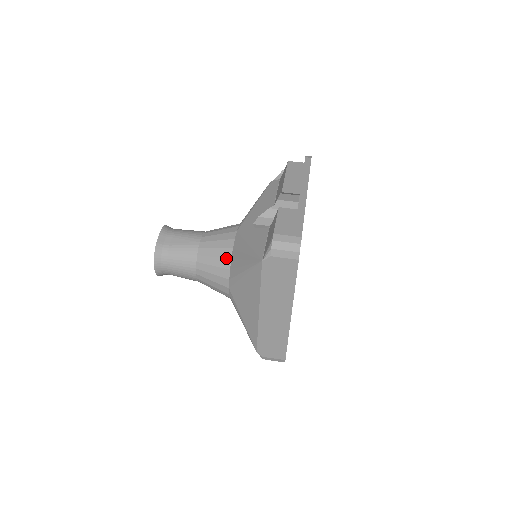
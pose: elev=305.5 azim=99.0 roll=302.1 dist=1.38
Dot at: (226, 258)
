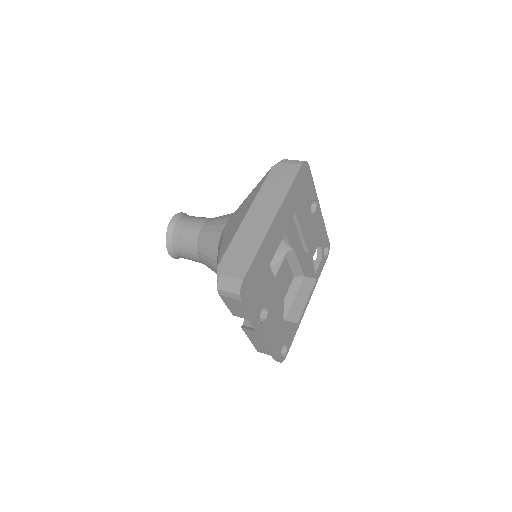
Dot at: occluded
